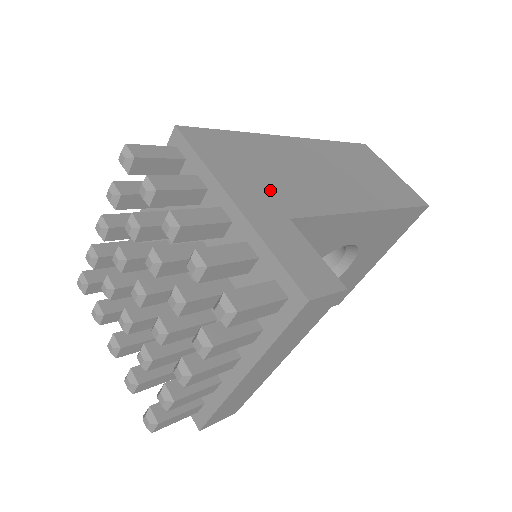
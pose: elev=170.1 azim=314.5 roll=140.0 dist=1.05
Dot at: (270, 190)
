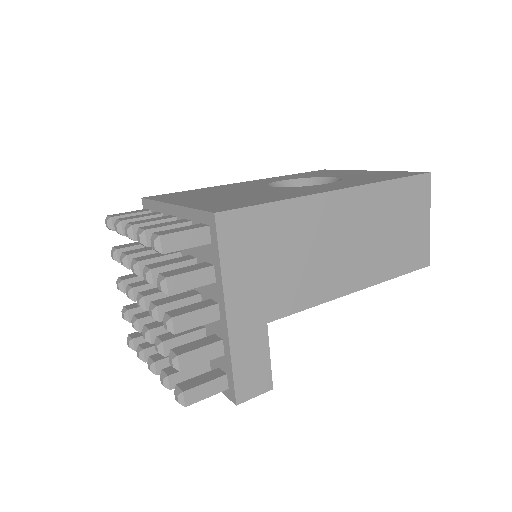
Dot at: (269, 289)
